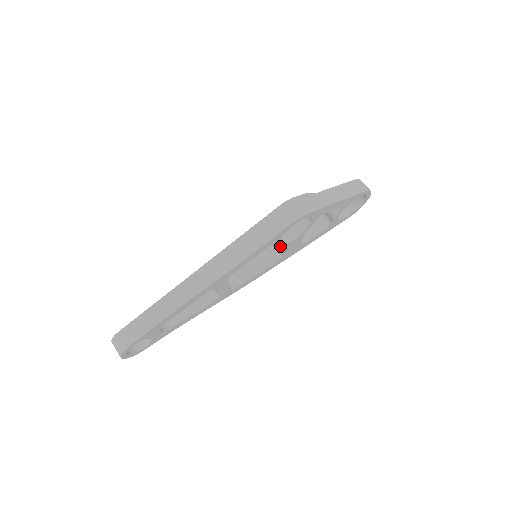
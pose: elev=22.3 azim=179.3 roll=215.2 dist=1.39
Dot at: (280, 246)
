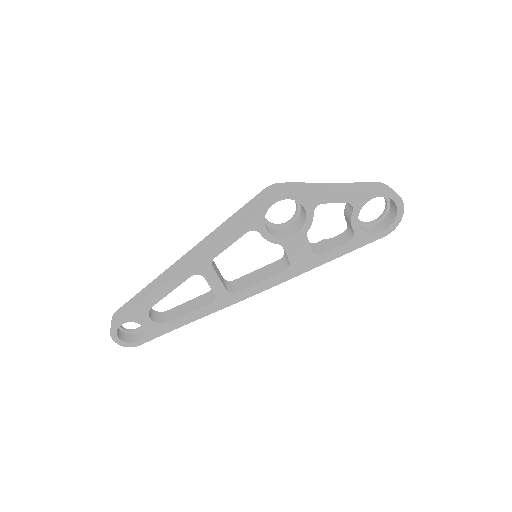
Dot at: (273, 239)
